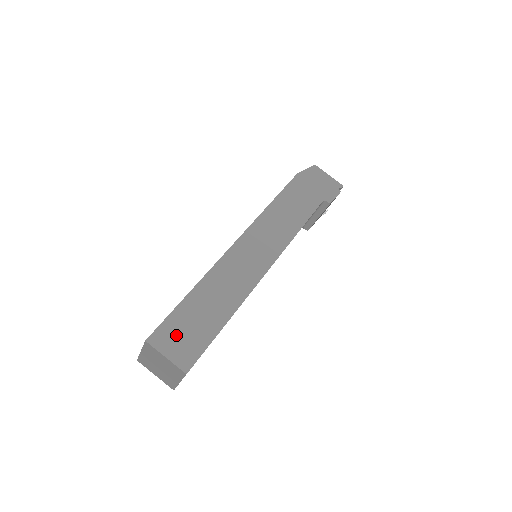
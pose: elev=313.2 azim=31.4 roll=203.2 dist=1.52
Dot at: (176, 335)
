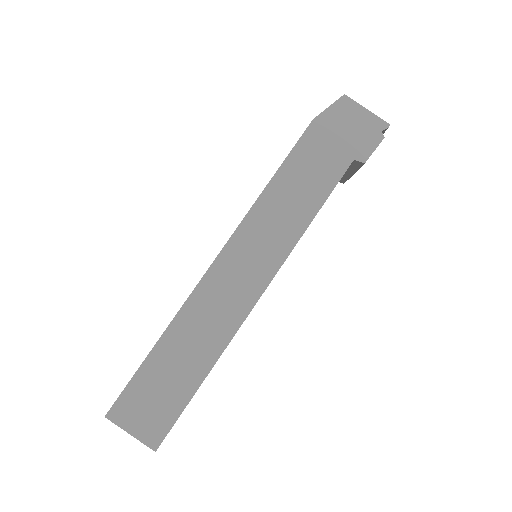
Dot at: (140, 405)
